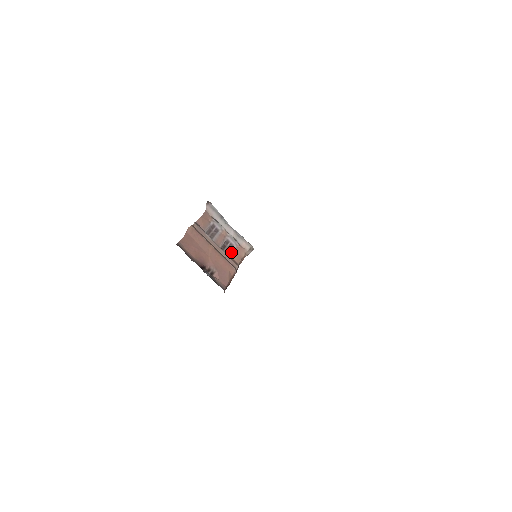
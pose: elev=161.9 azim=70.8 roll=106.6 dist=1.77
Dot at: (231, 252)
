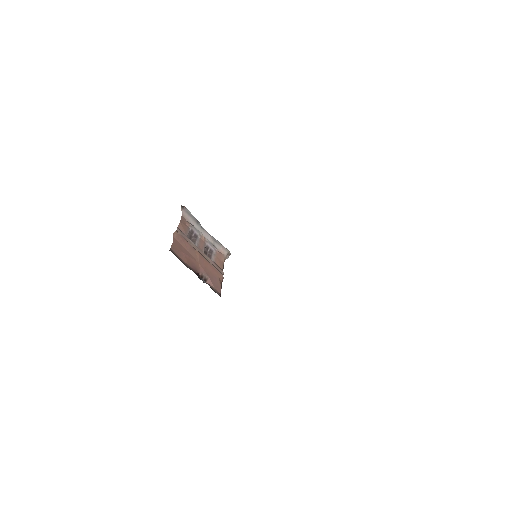
Dot at: (213, 258)
